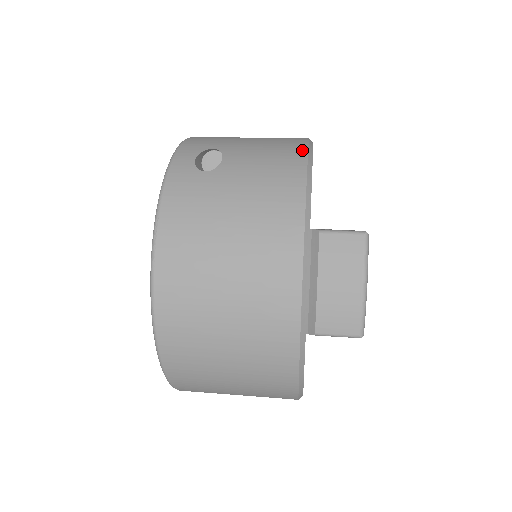
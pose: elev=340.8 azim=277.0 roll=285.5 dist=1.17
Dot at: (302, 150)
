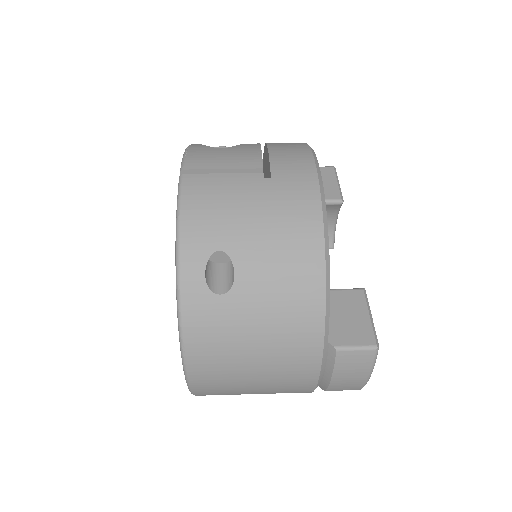
Dot at: (318, 250)
